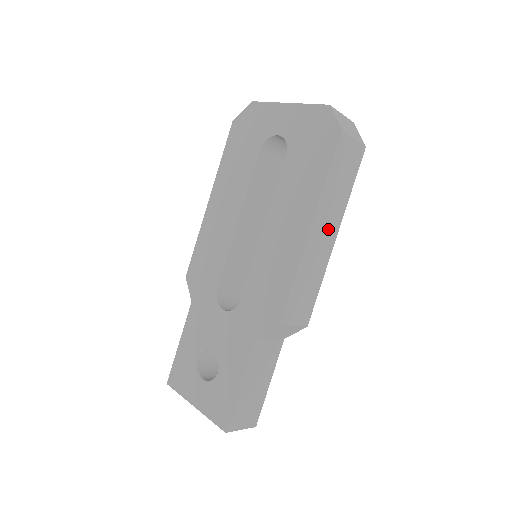
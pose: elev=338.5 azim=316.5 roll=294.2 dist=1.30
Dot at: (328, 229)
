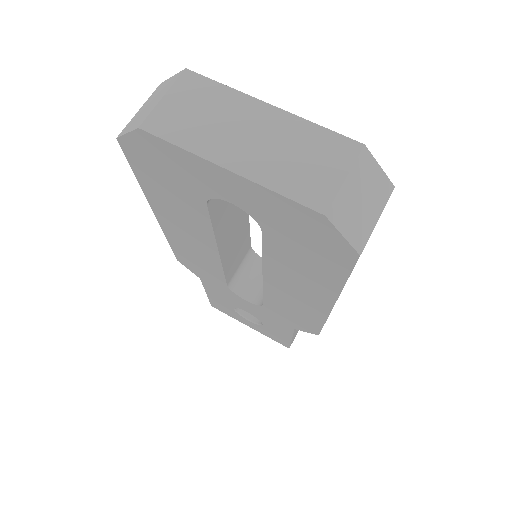
Dot at: occluded
